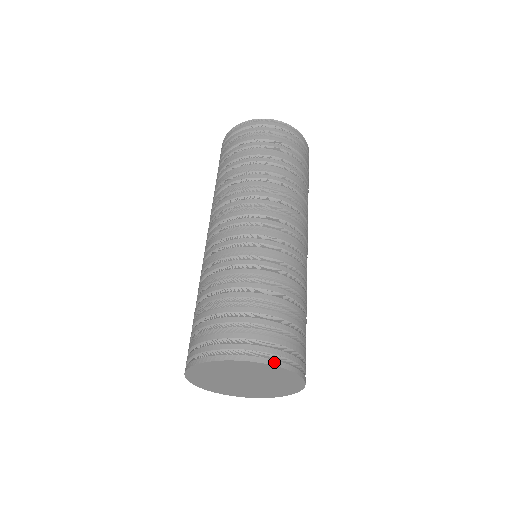
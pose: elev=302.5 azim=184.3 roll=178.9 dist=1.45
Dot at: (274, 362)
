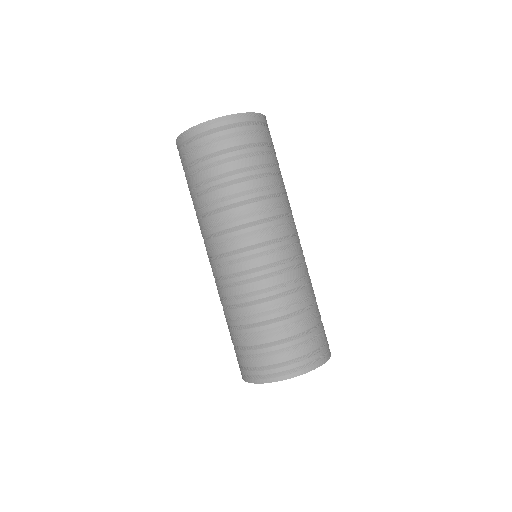
Dot at: (315, 366)
